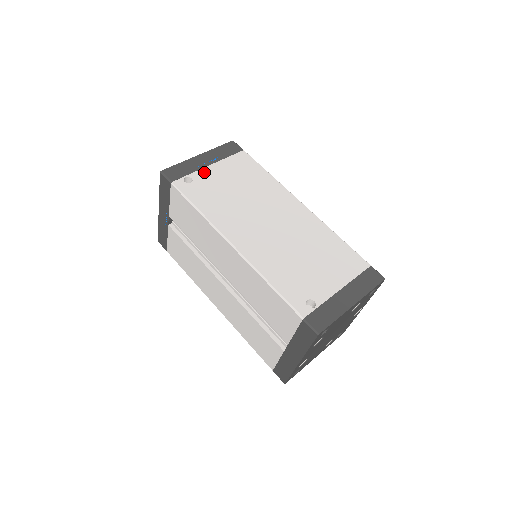
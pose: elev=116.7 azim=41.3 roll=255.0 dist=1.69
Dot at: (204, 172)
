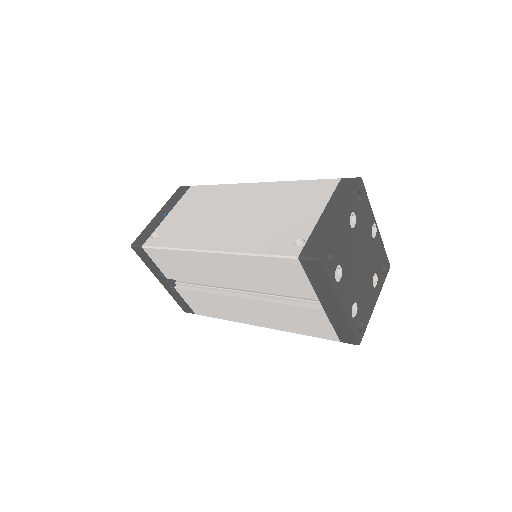
Dot at: (165, 222)
